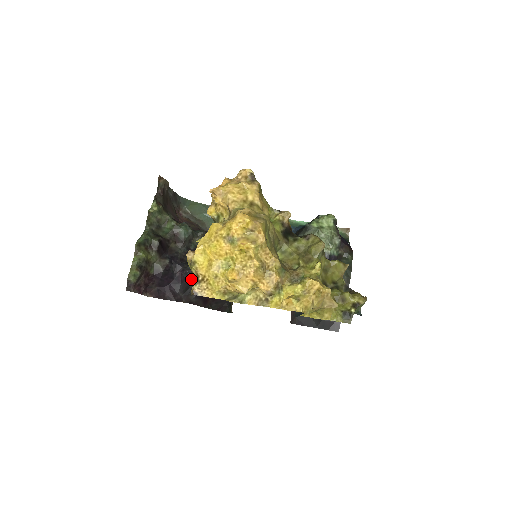
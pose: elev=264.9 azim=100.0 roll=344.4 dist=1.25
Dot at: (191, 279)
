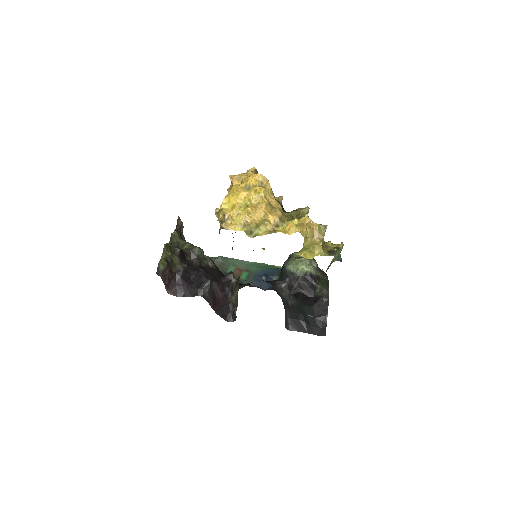
Dot at: (205, 278)
